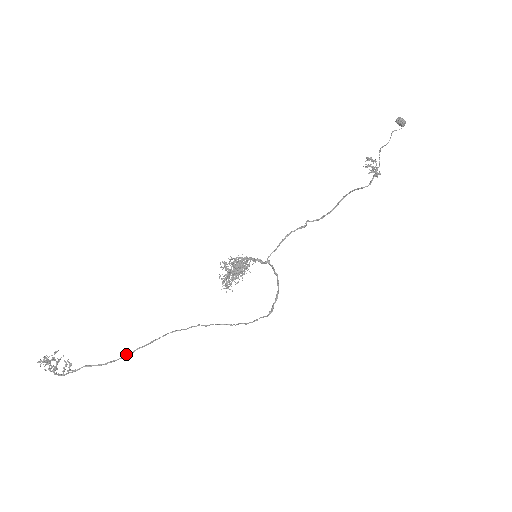
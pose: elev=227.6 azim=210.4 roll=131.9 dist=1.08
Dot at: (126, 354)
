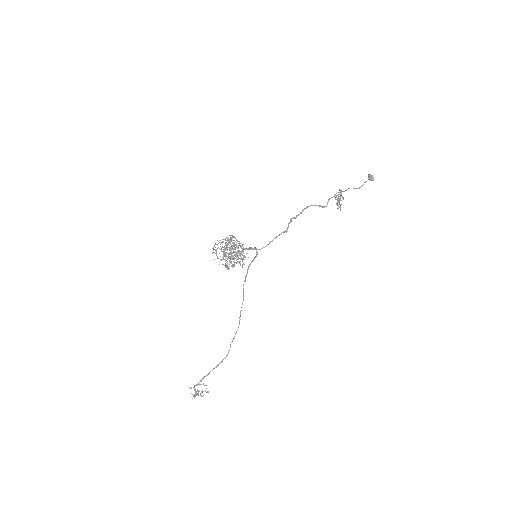
Dot at: occluded
